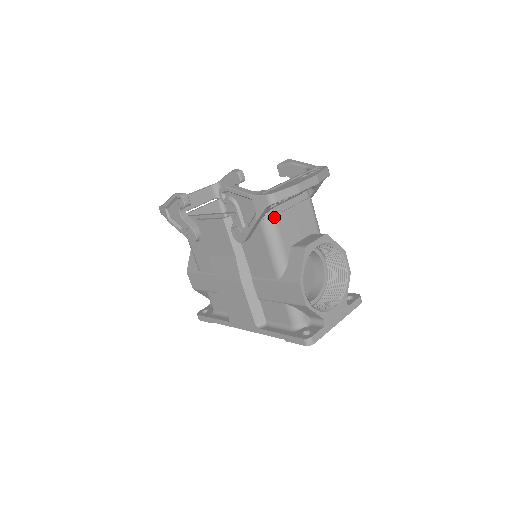
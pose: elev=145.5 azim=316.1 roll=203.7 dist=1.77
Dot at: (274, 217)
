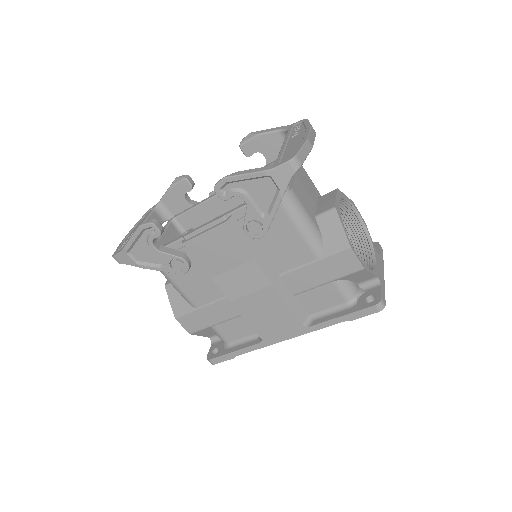
Dot at: (291, 189)
